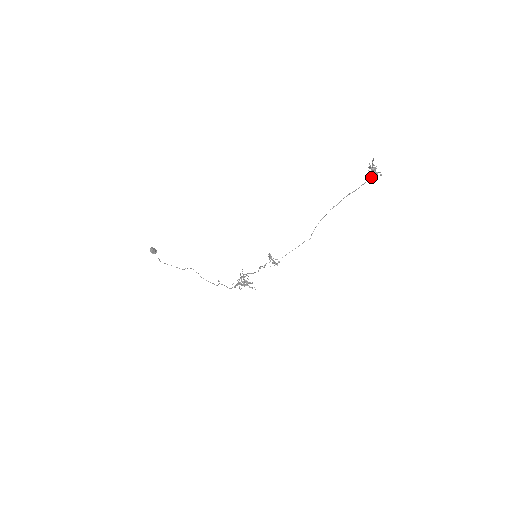
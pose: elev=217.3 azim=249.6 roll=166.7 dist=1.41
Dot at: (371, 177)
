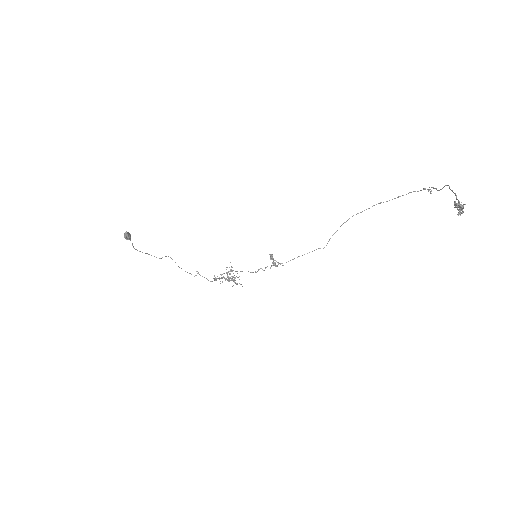
Dot at: (414, 191)
